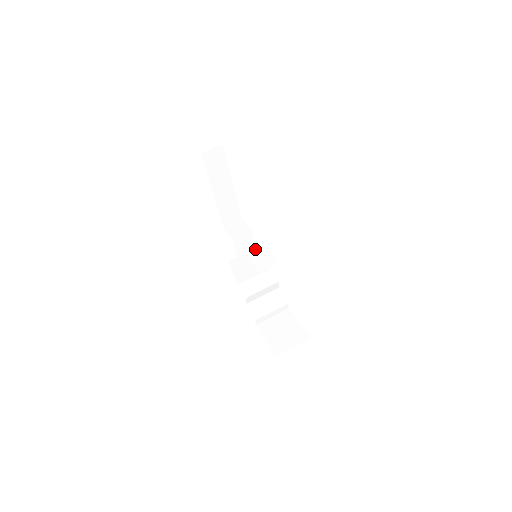
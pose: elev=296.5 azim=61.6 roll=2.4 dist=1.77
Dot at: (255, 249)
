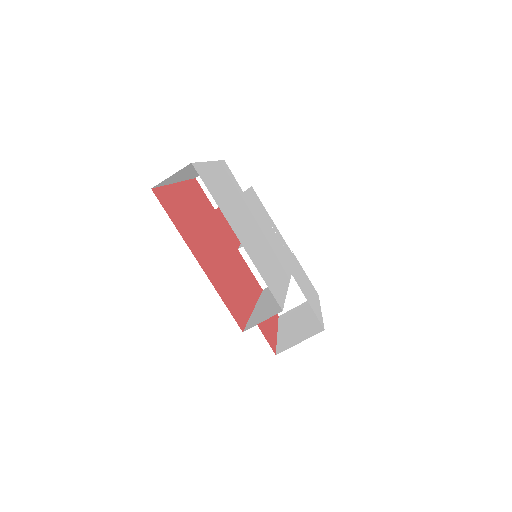
Dot at: occluded
